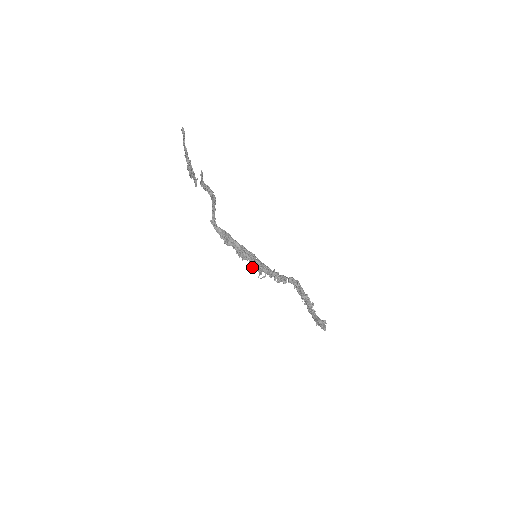
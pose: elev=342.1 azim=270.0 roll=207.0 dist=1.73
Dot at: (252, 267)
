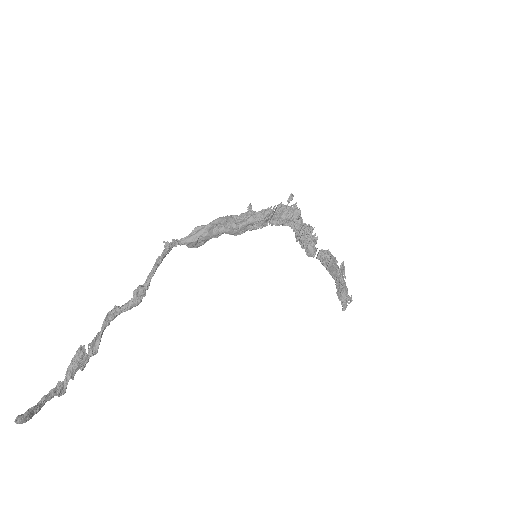
Dot at: occluded
